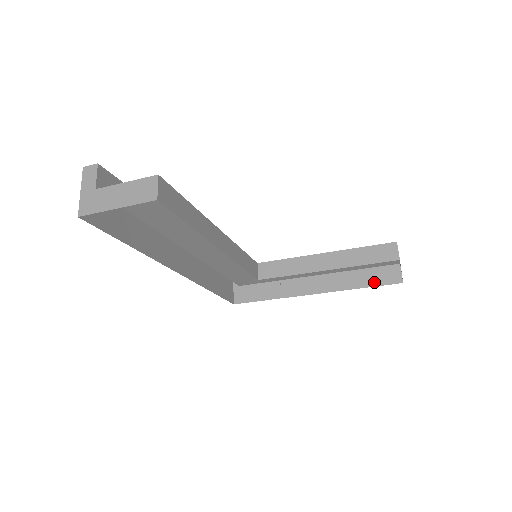
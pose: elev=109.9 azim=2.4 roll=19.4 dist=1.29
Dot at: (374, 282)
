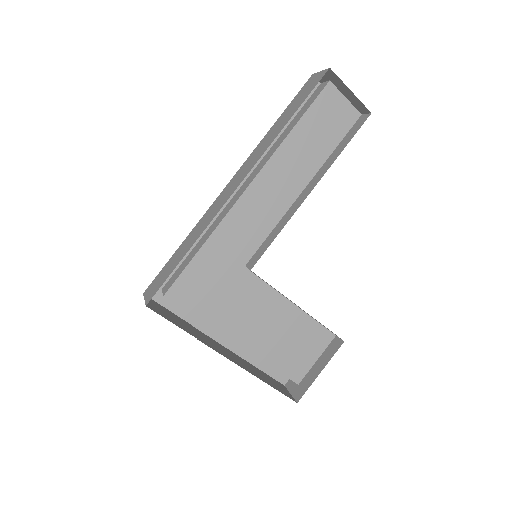
Dot at: (276, 388)
